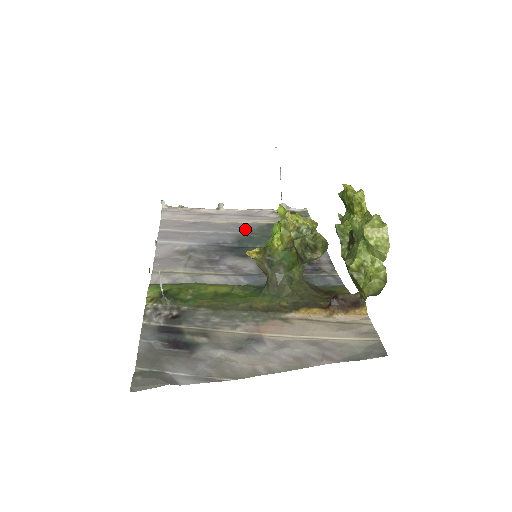
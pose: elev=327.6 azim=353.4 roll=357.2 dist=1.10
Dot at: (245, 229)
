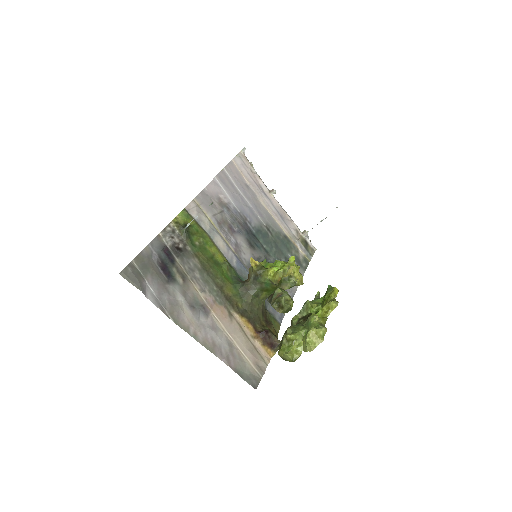
Dot at: (270, 225)
